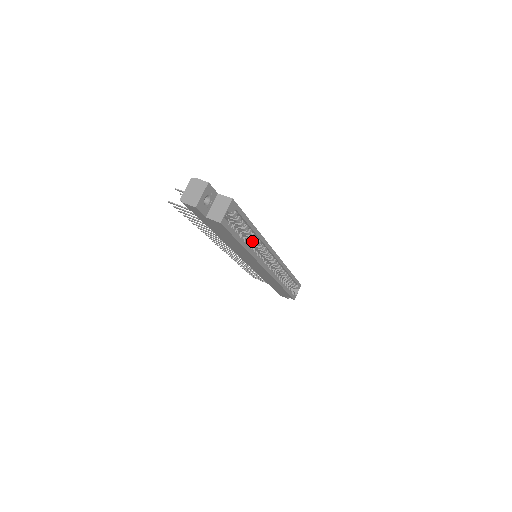
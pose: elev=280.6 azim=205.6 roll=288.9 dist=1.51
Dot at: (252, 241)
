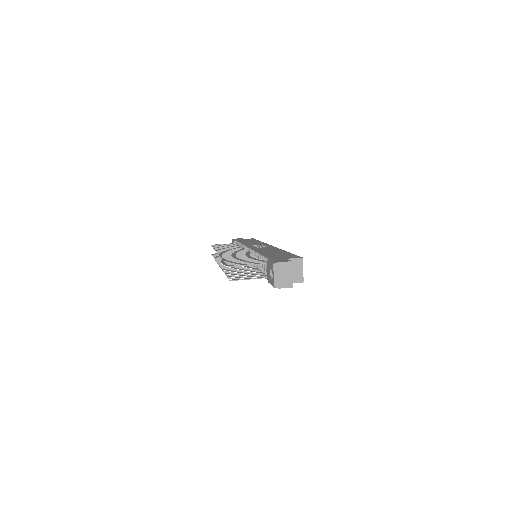
Dot at: occluded
